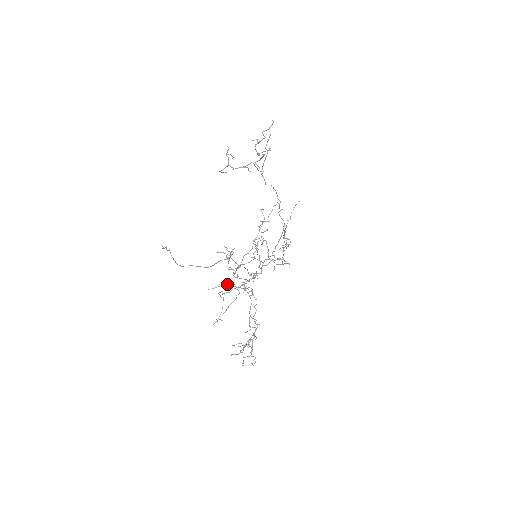
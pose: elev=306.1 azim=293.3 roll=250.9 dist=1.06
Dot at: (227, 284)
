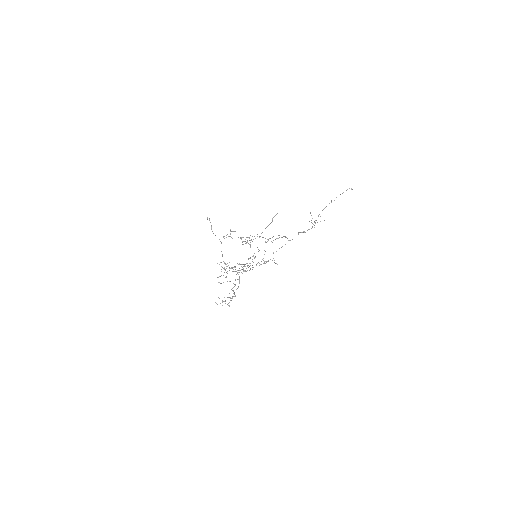
Dot at: occluded
